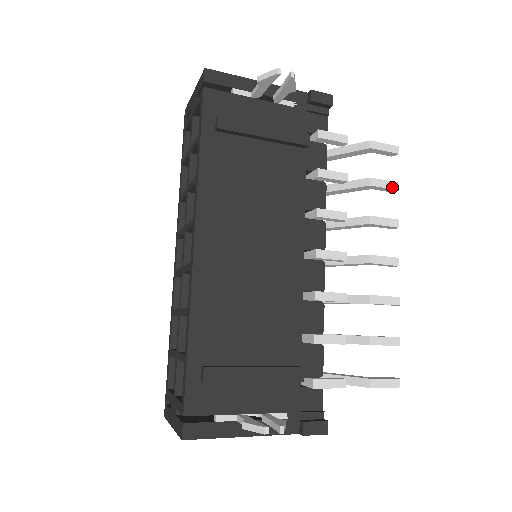
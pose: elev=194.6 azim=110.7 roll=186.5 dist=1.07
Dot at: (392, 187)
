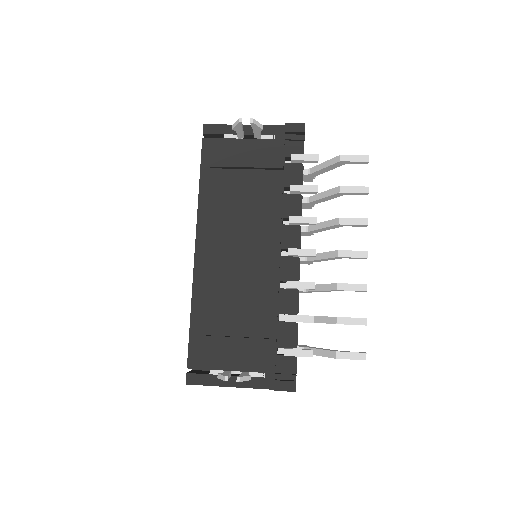
Dot at: (362, 191)
